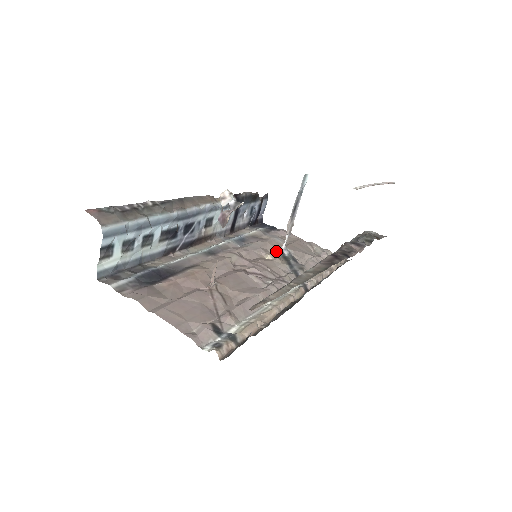
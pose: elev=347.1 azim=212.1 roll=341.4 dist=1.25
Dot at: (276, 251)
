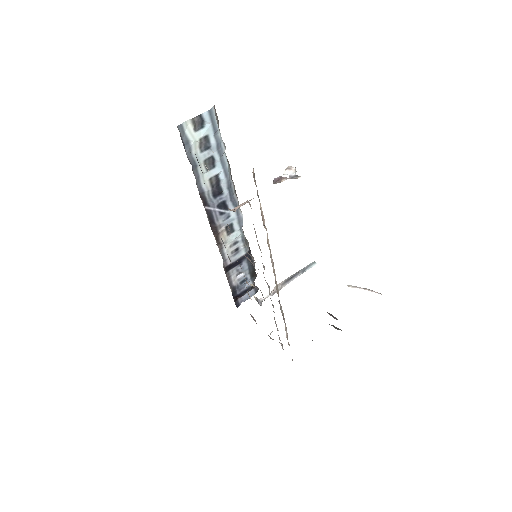
Dot at: (254, 296)
